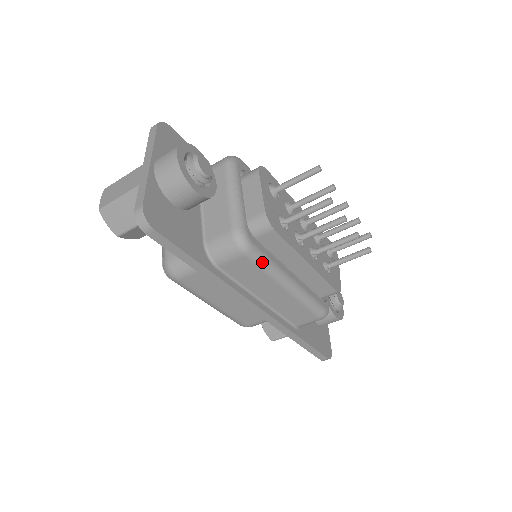
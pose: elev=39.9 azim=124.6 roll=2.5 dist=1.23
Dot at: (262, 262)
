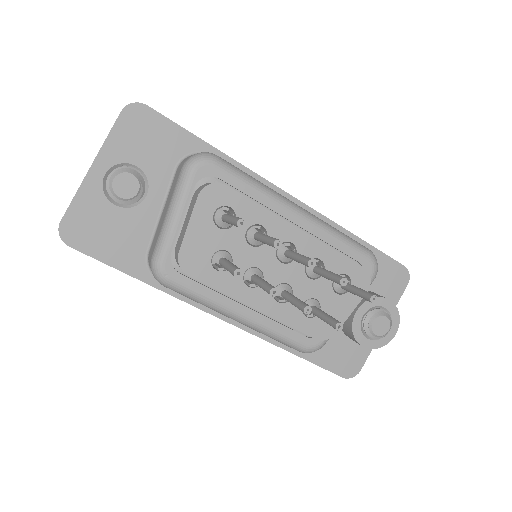
Dot at: (188, 295)
